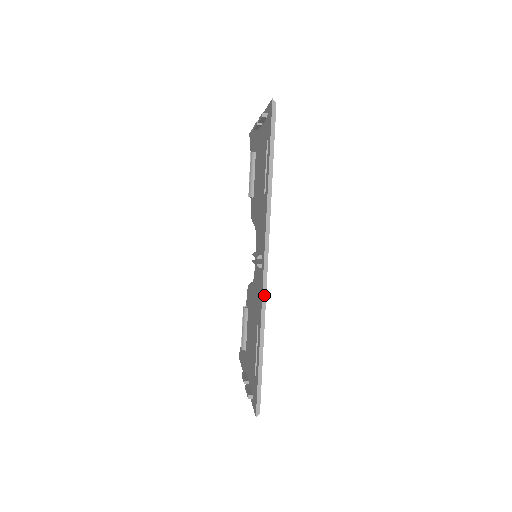
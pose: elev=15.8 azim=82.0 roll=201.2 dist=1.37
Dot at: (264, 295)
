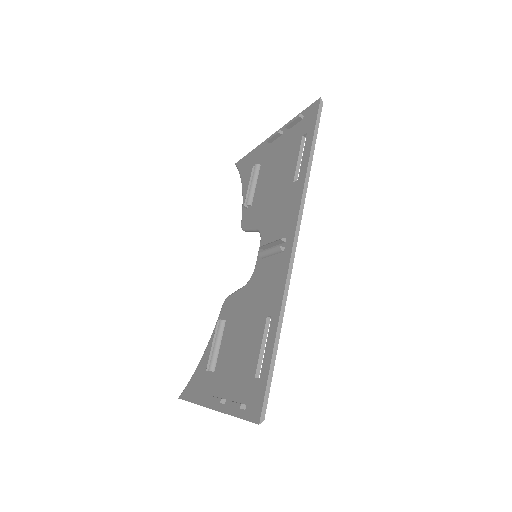
Dot at: (289, 276)
